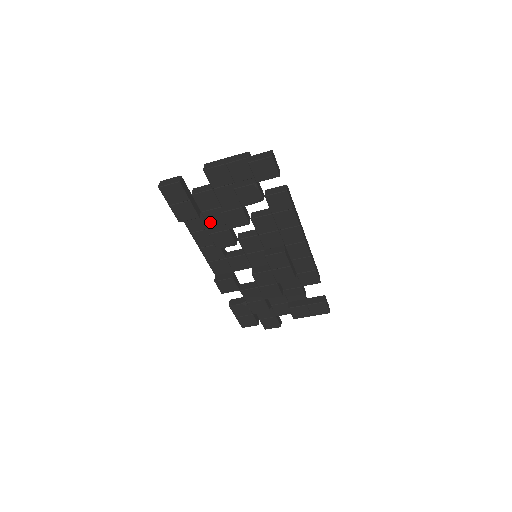
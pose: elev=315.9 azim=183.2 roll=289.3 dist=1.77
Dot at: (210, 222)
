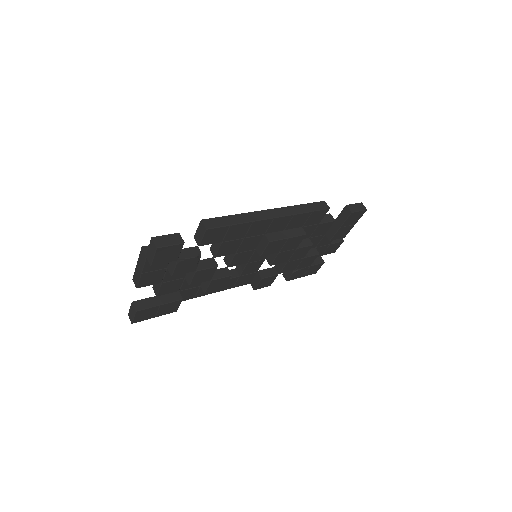
Dot at: (194, 285)
